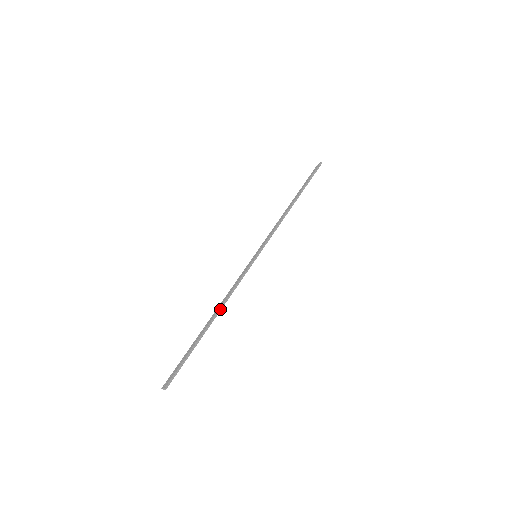
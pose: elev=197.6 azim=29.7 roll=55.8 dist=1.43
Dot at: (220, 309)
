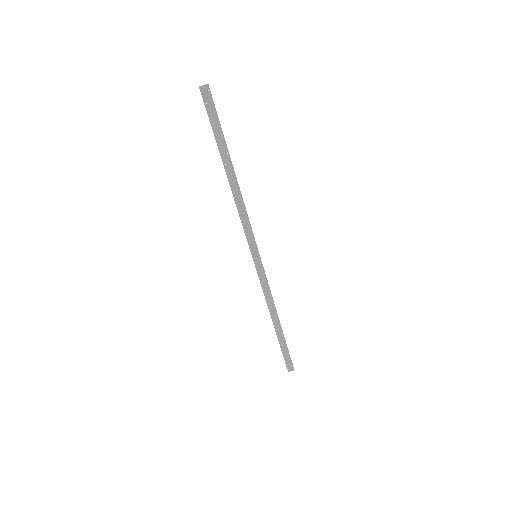
Dot at: (239, 187)
